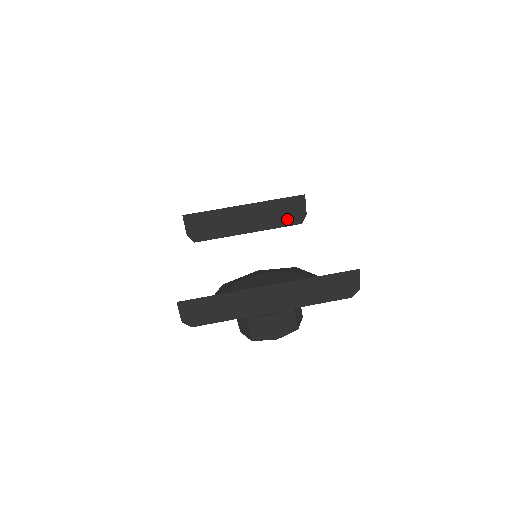
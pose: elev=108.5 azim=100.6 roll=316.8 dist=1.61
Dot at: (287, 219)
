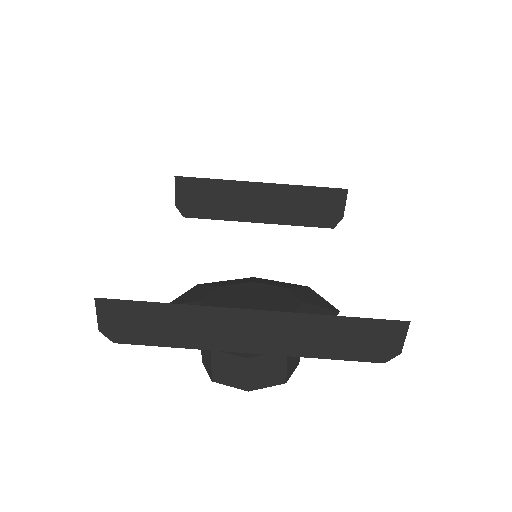
Dot at: (315, 217)
